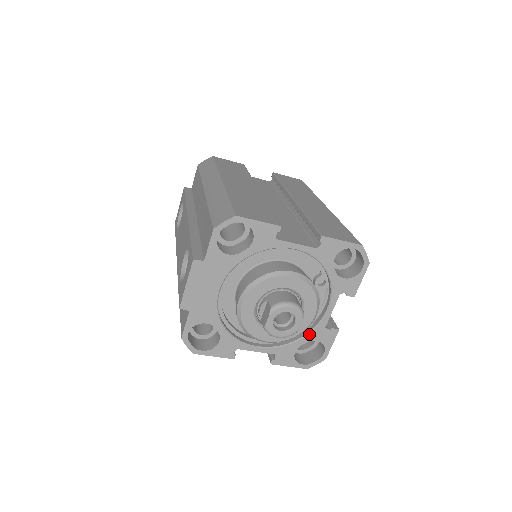
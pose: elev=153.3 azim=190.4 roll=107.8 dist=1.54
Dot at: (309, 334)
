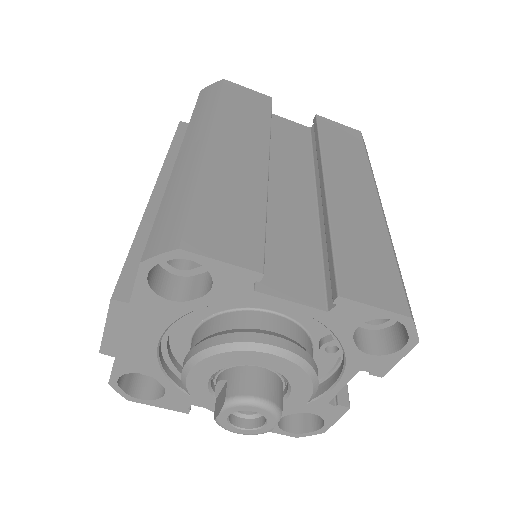
Dot at: occluded
